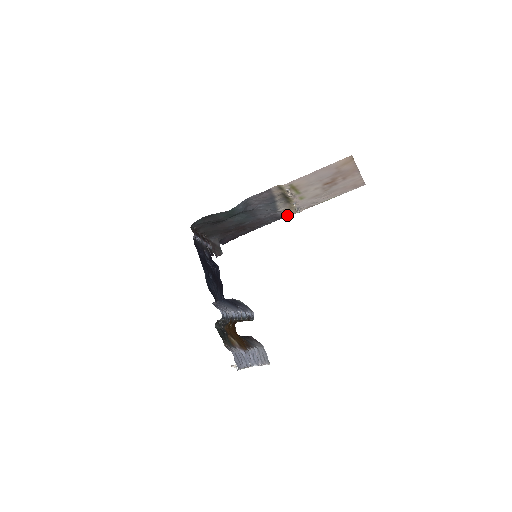
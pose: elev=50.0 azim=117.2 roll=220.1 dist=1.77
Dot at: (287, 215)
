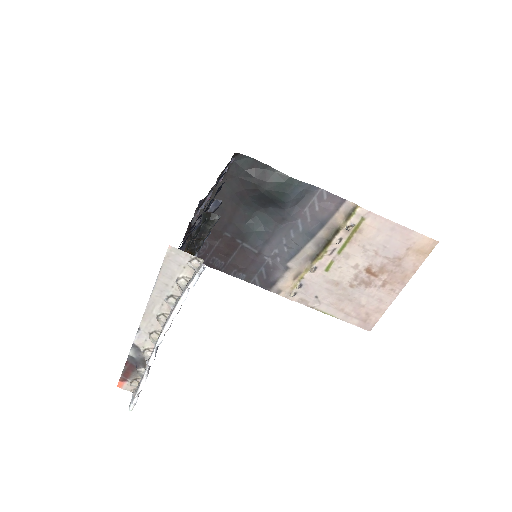
Dot at: (276, 289)
